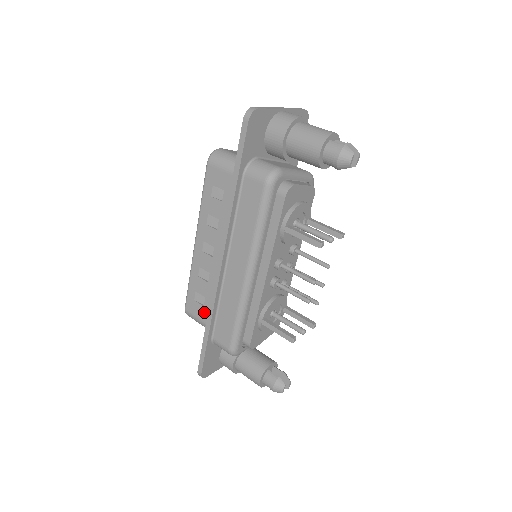
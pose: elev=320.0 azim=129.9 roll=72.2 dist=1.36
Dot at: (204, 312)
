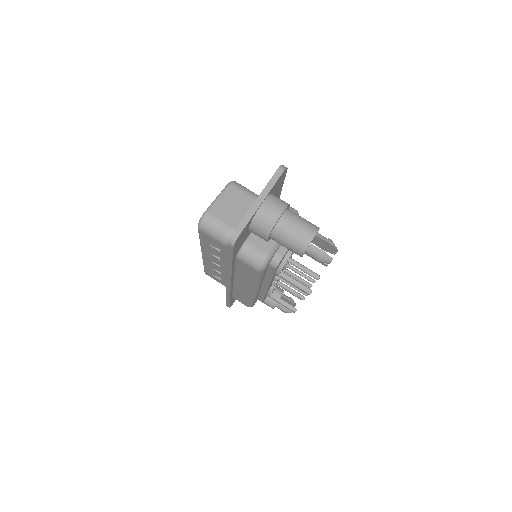
Dot at: (222, 282)
